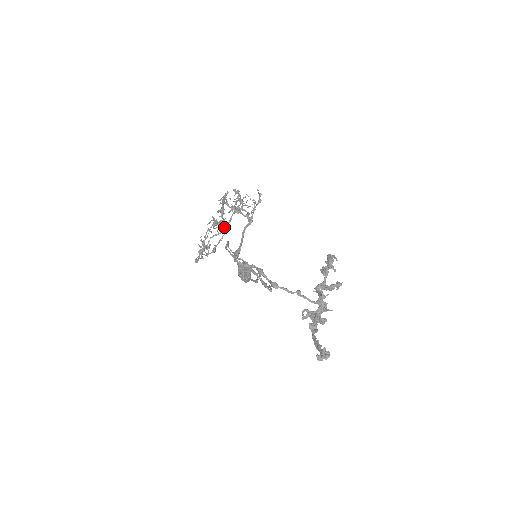
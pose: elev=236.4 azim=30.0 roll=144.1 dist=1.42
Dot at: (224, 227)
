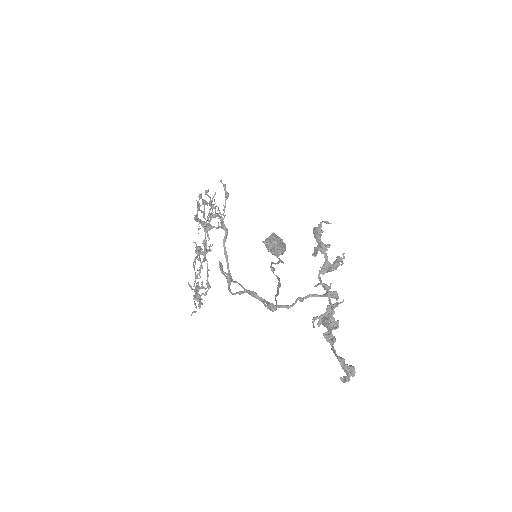
Dot at: occluded
